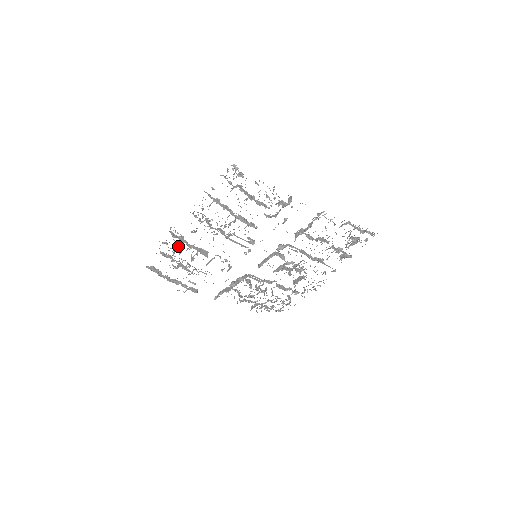
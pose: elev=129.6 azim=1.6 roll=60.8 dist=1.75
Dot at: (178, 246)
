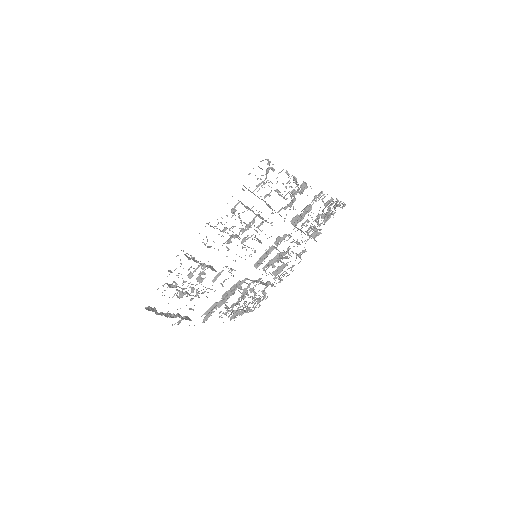
Dot at: (189, 269)
